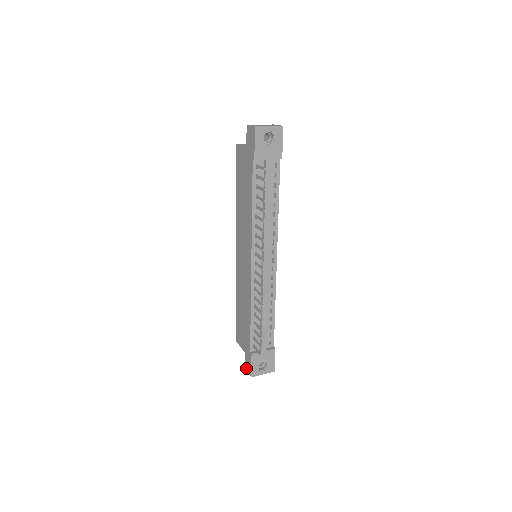
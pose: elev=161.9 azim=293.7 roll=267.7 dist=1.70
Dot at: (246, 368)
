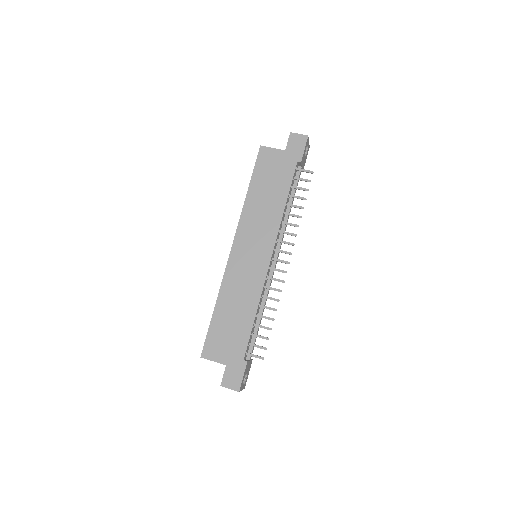
Dot at: (226, 384)
